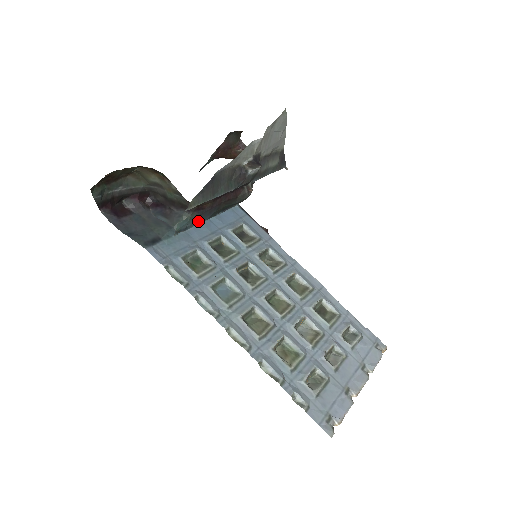
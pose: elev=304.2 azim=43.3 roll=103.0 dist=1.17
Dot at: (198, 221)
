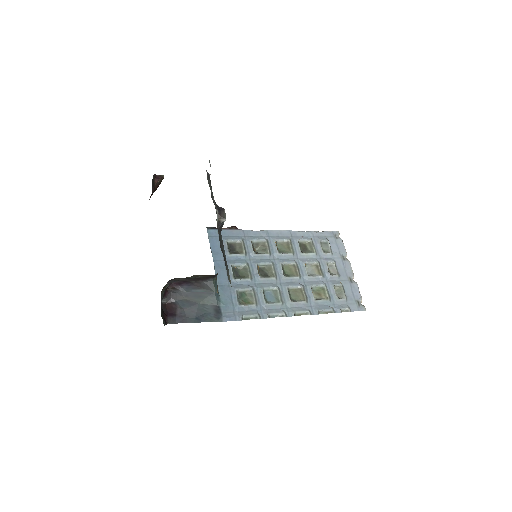
Dot at: (216, 272)
